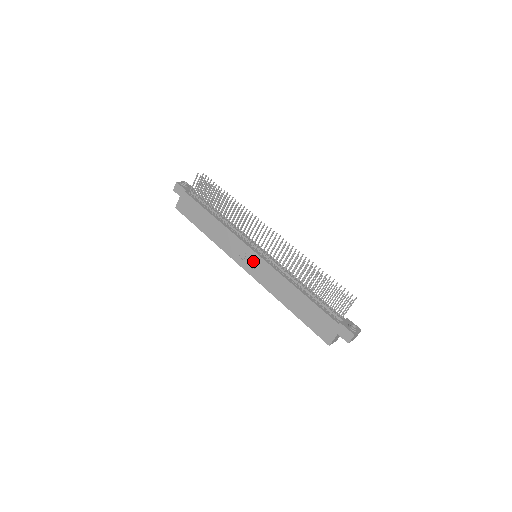
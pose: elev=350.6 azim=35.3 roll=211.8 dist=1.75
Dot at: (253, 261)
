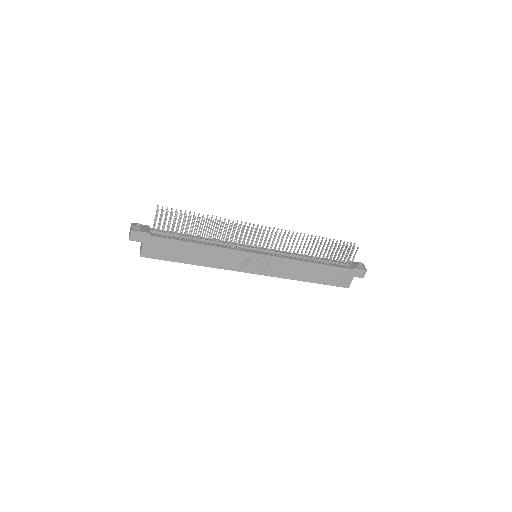
Dot at: (261, 262)
